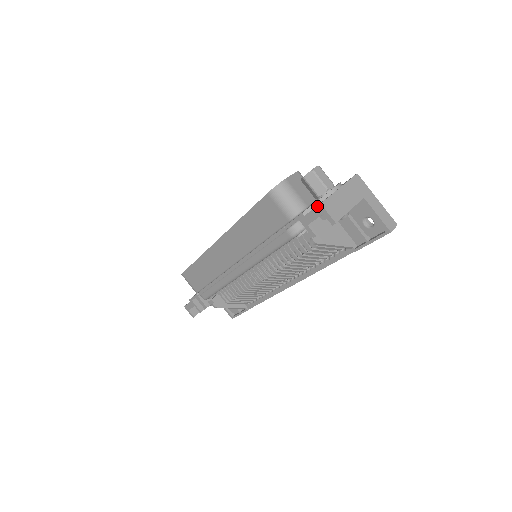
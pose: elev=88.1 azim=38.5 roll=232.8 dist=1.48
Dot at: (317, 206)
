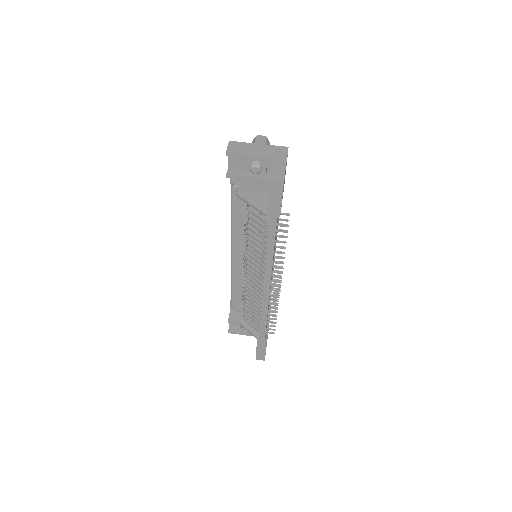
Dot at: occluded
